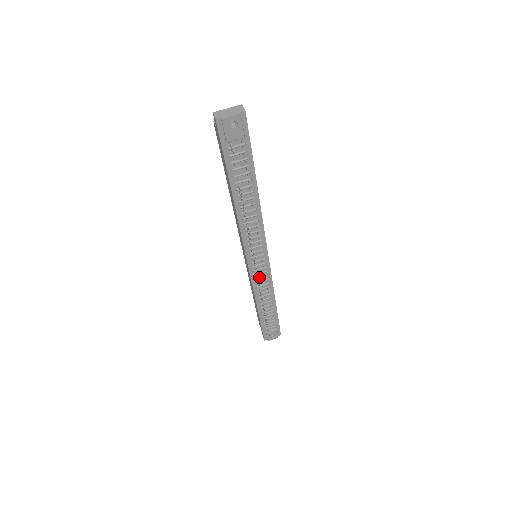
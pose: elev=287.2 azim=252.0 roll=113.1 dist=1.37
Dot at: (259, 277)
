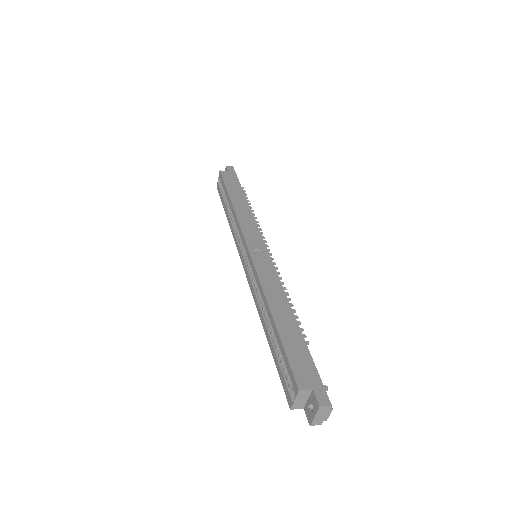
Dot at: occluded
